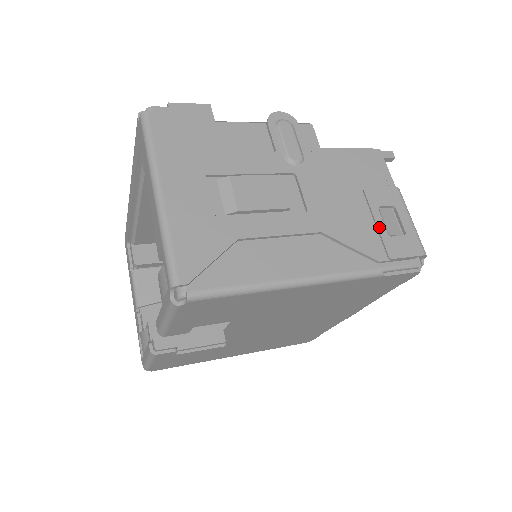
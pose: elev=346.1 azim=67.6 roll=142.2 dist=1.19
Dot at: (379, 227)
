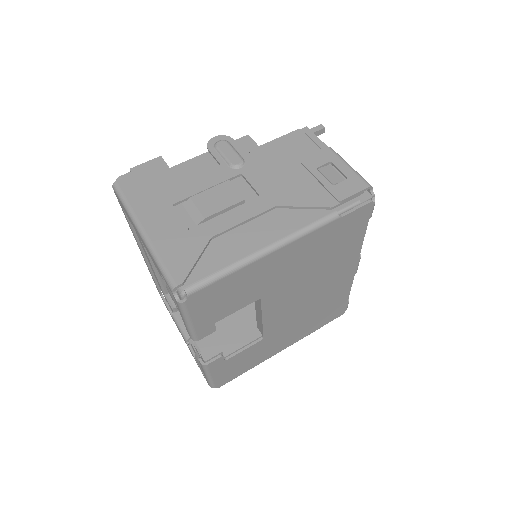
Dot at: (322, 182)
